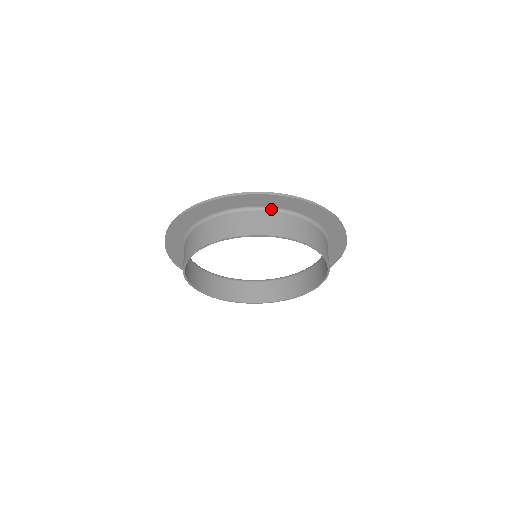
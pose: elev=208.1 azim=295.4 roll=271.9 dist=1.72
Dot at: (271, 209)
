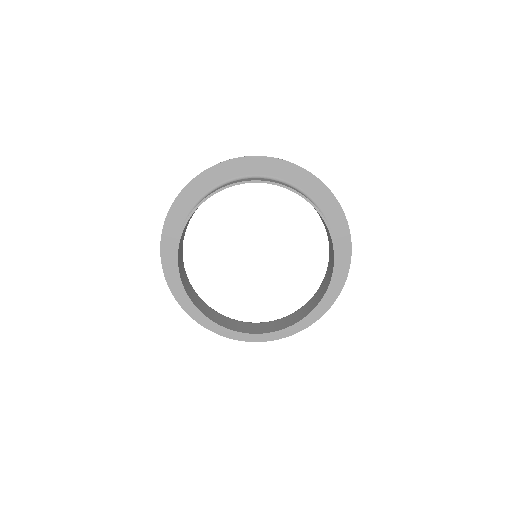
Dot at: (227, 183)
